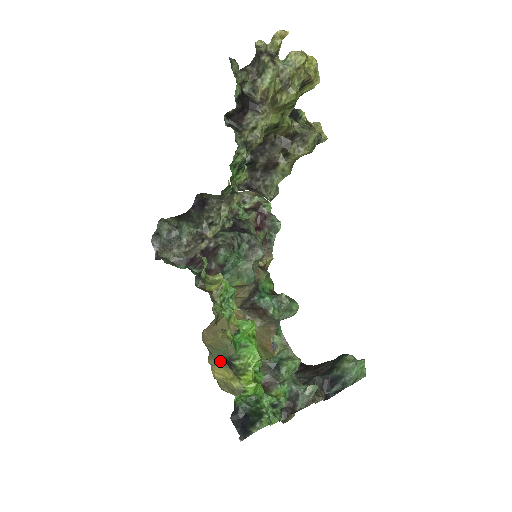
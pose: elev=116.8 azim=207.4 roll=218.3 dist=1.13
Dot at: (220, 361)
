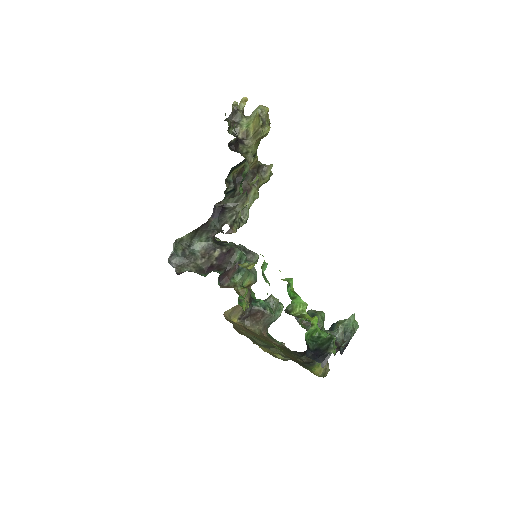
Dot at: (258, 344)
